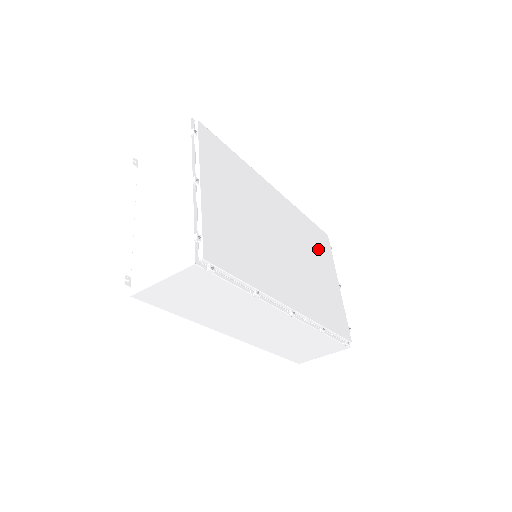
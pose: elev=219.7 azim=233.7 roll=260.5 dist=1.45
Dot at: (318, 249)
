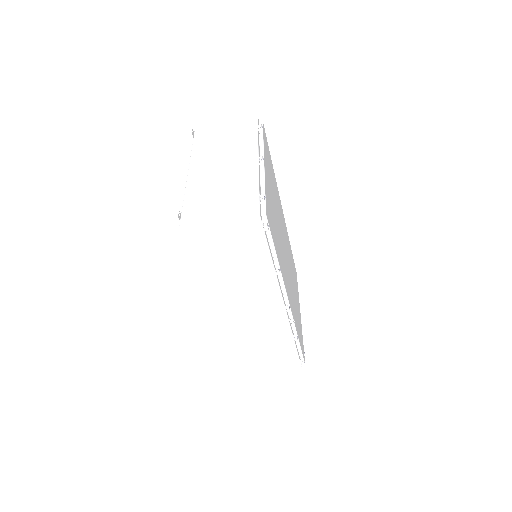
Dot at: (294, 277)
